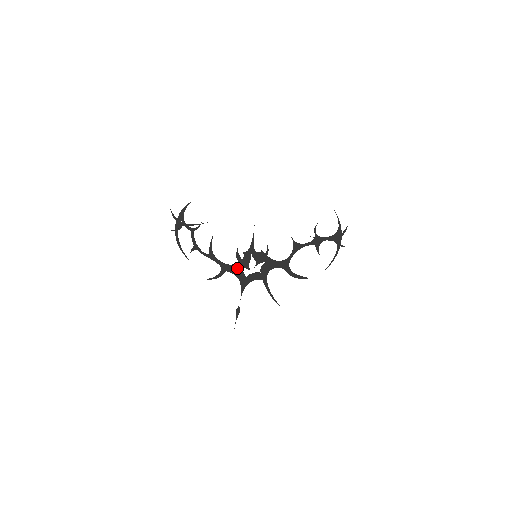
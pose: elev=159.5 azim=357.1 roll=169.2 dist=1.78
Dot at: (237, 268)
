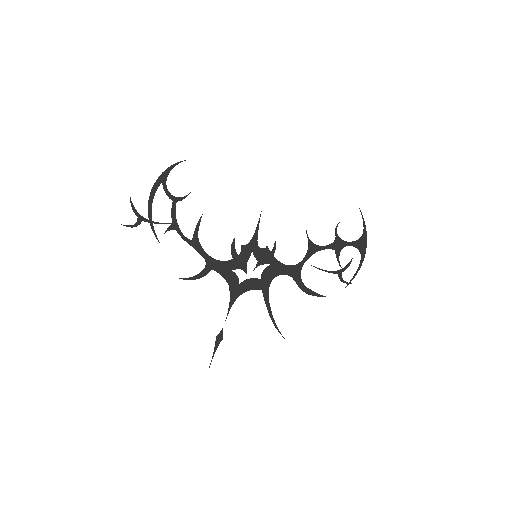
Dot at: (229, 267)
